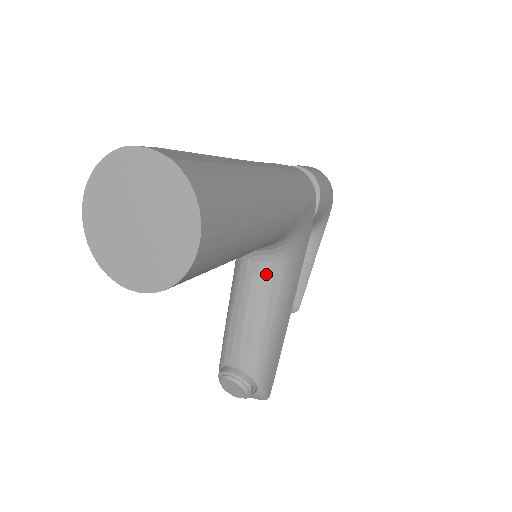
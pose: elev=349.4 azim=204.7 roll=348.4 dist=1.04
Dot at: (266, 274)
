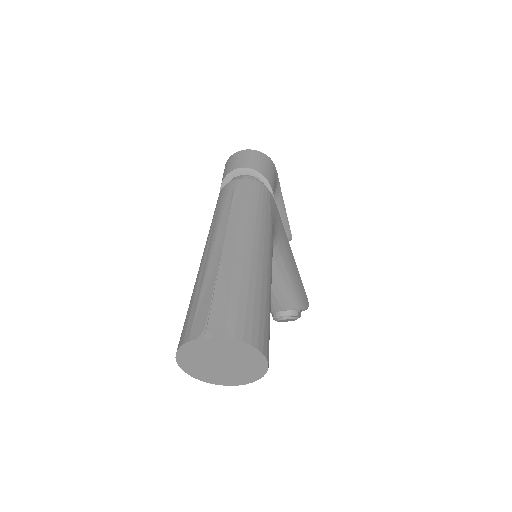
Dot at: occluded
